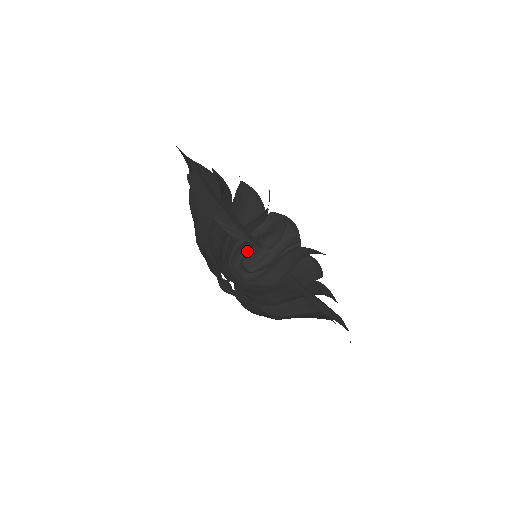
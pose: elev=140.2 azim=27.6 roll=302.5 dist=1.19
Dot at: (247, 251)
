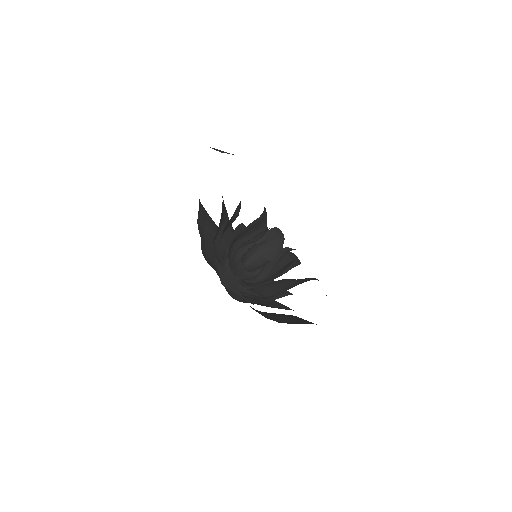
Dot at: (248, 256)
